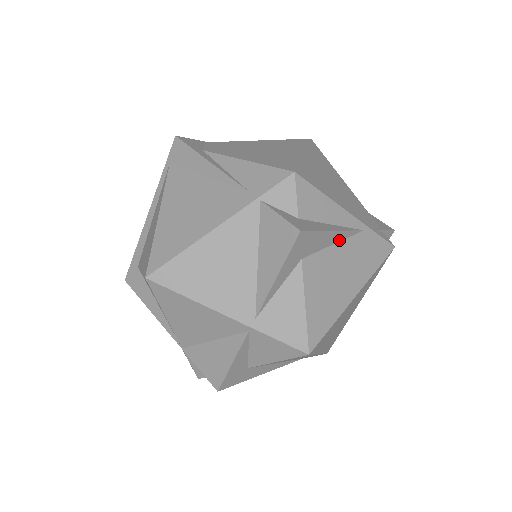
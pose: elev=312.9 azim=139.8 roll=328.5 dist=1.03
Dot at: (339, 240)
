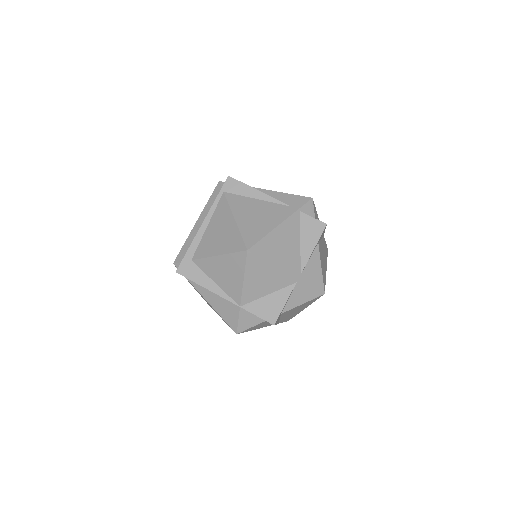
Dot at: occluded
